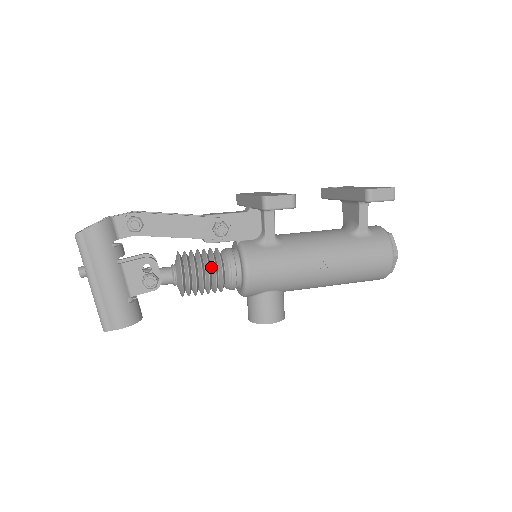
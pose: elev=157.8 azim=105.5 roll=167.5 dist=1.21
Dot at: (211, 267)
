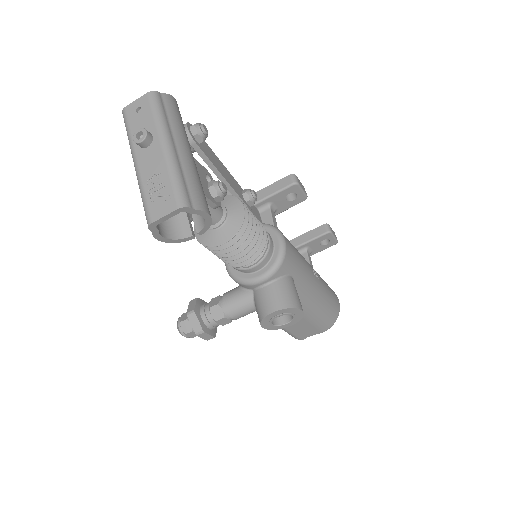
Dot at: occluded
